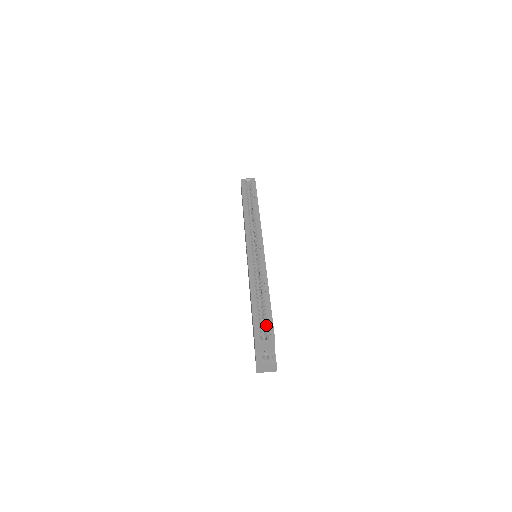
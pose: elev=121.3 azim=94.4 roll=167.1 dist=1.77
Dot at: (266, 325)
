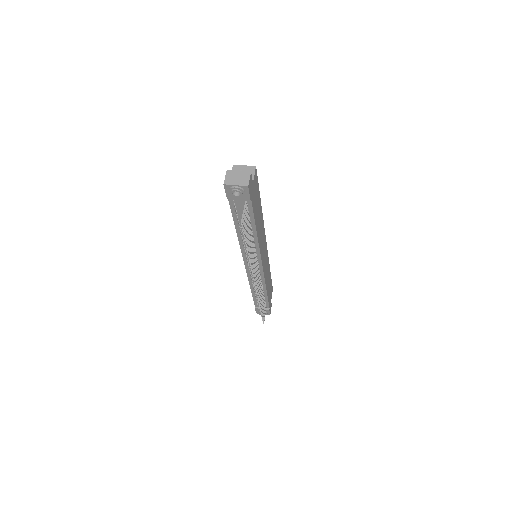
Dot at: occluded
